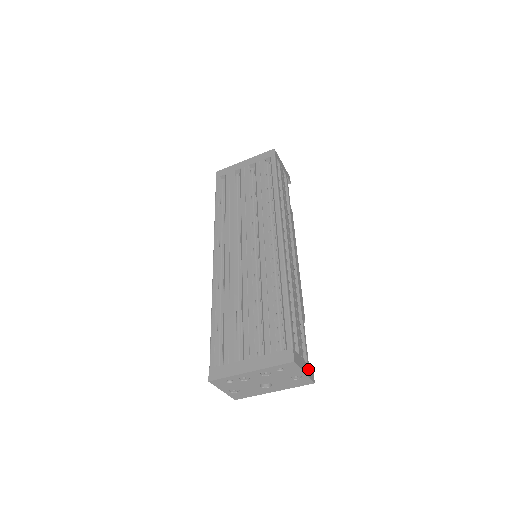
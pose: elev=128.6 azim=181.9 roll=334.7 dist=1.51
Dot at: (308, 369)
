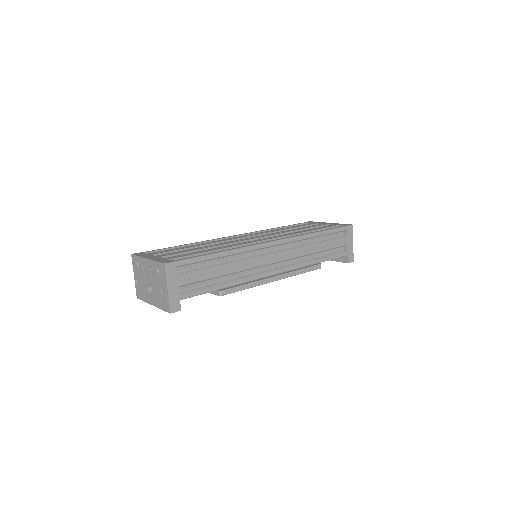
Dot at: (176, 297)
